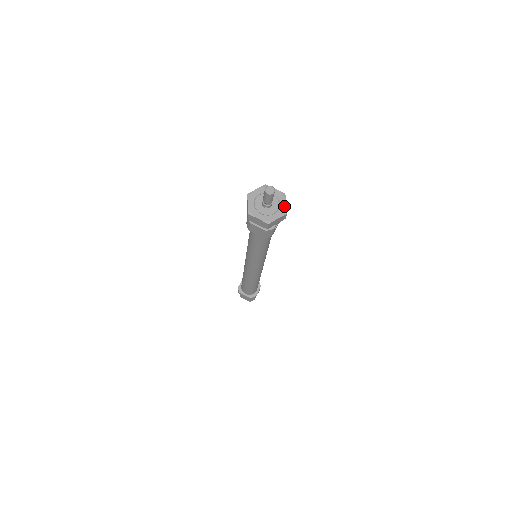
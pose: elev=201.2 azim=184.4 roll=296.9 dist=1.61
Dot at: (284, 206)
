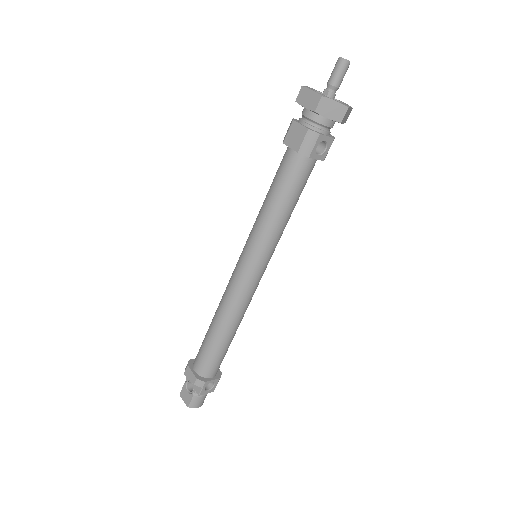
Dot at: (348, 105)
